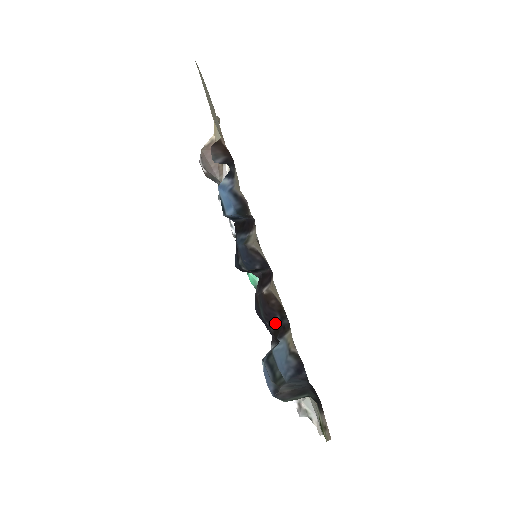
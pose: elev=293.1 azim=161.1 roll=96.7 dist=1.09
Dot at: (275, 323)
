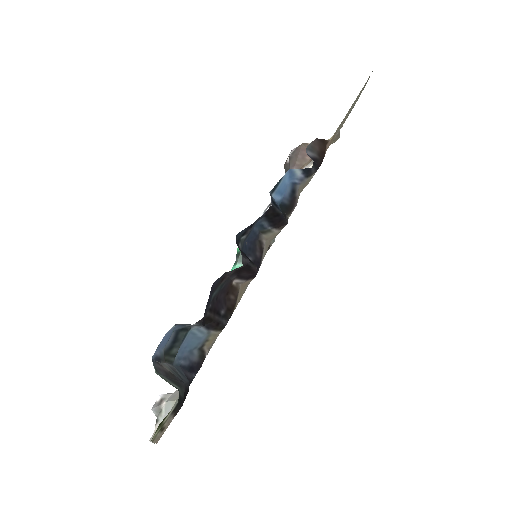
Dot at: (216, 313)
